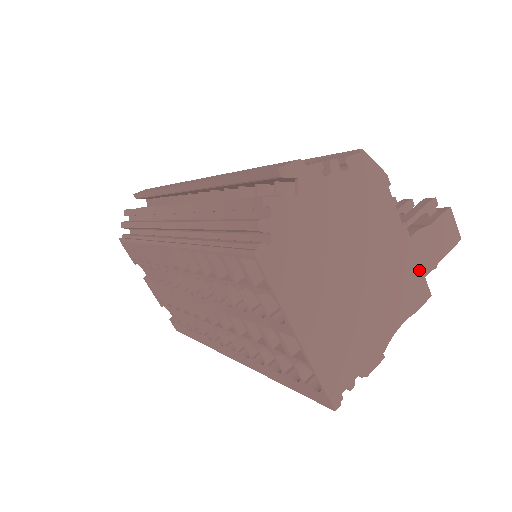
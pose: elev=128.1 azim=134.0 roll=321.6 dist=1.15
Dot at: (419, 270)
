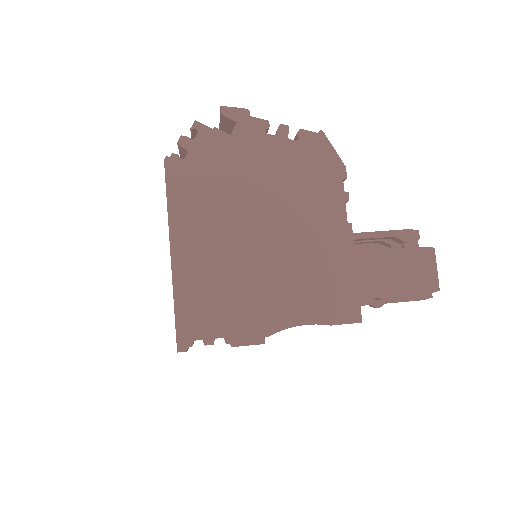
Dot at: (353, 283)
